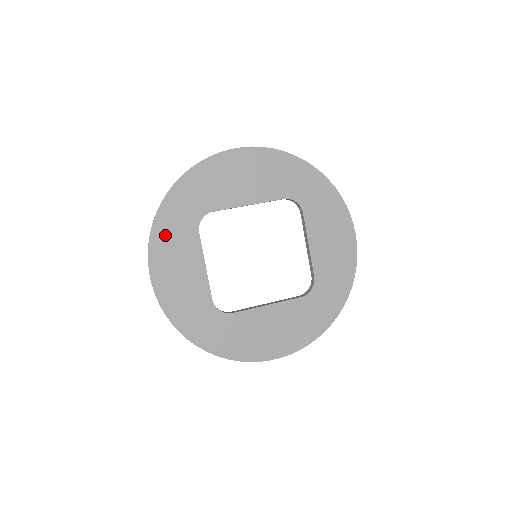
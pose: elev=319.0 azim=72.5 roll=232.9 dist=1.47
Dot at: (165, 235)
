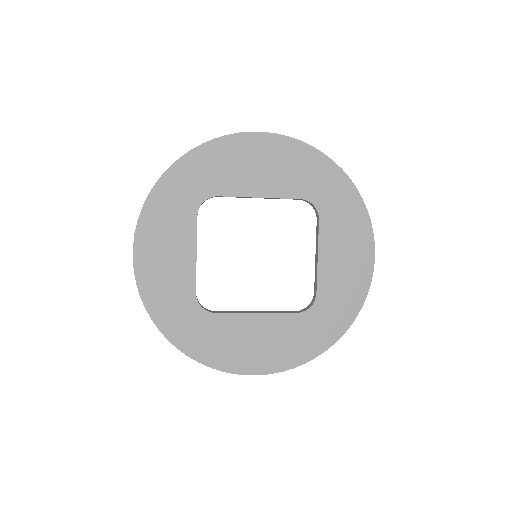
Dot at: (159, 211)
